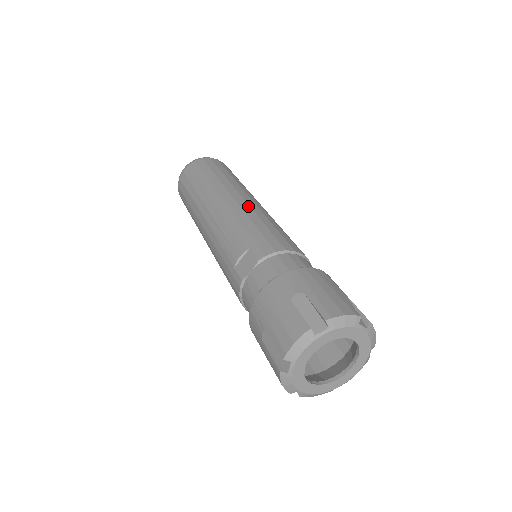
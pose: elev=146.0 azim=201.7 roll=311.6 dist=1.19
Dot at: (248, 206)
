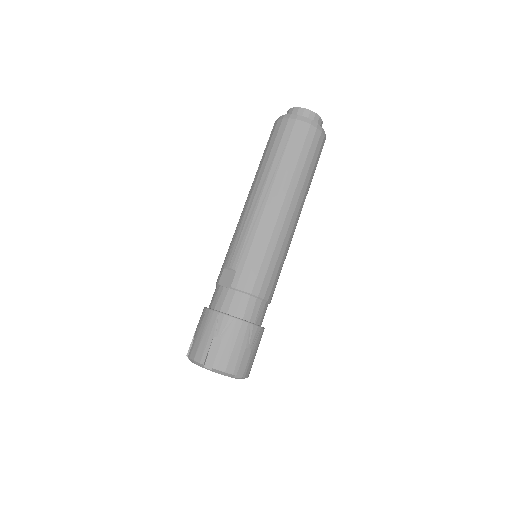
Dot at: (274, 225)
